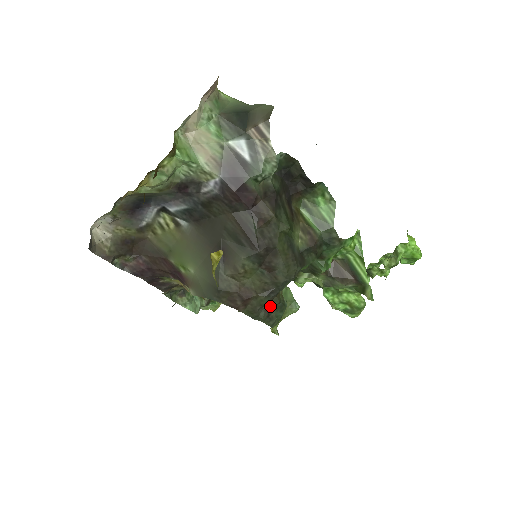
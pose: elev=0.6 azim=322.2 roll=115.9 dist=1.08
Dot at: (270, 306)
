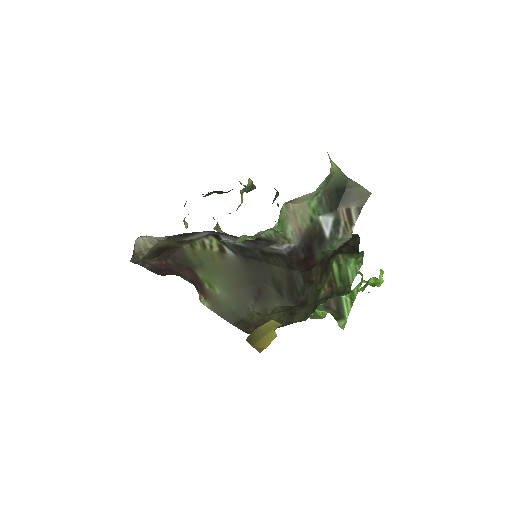
Dot at: occluded
